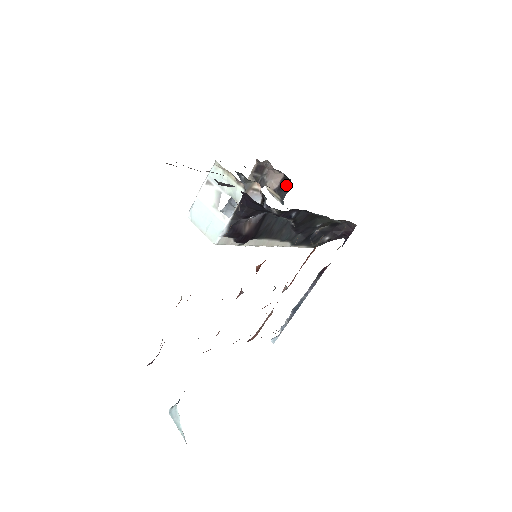
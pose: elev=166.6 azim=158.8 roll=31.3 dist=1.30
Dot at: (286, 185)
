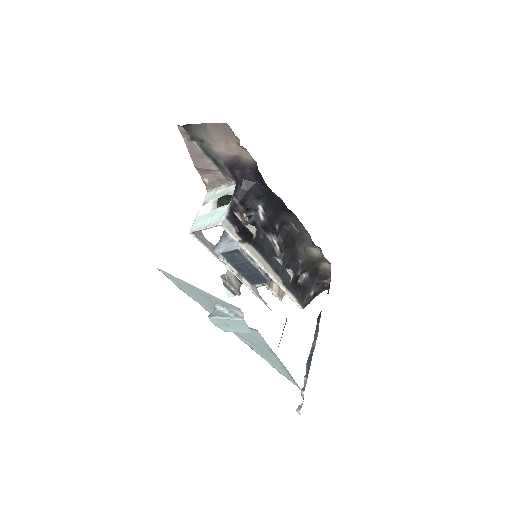
Dot at: occluded
